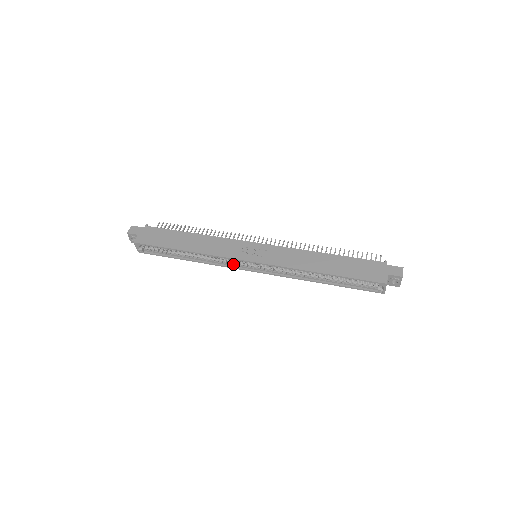
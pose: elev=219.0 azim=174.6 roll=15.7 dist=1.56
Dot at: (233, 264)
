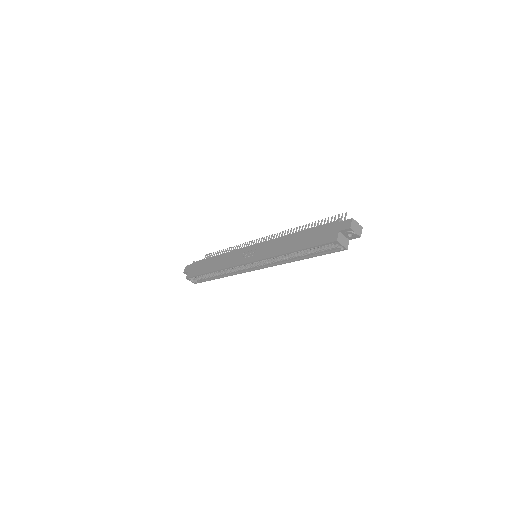
Dot at: (243, 269)
